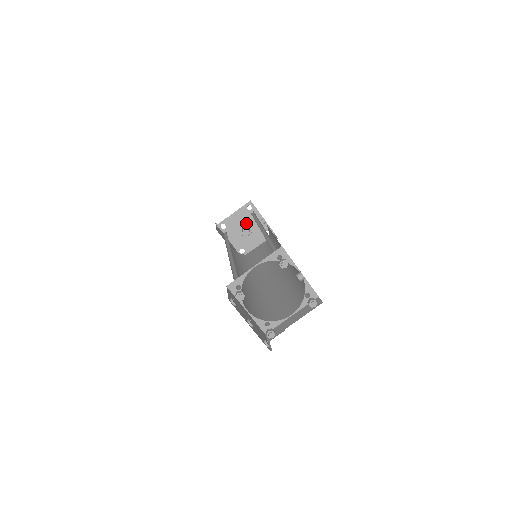
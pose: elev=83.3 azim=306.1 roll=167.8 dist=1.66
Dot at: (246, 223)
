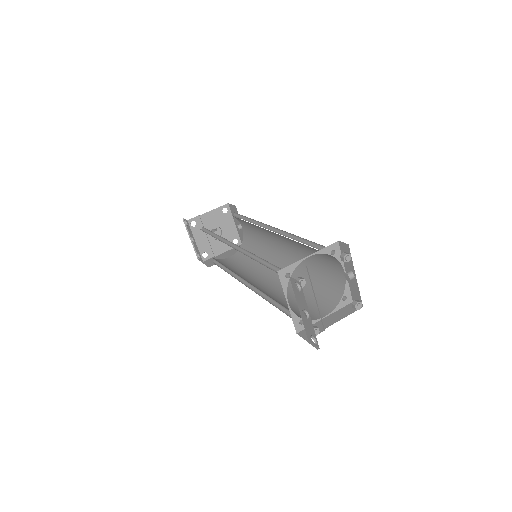
Dot at: (217, 226)
